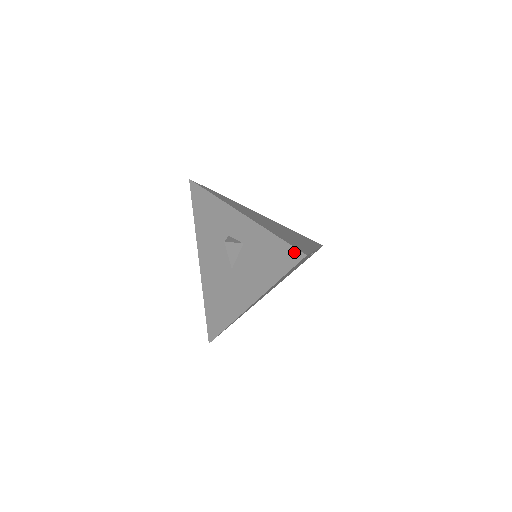
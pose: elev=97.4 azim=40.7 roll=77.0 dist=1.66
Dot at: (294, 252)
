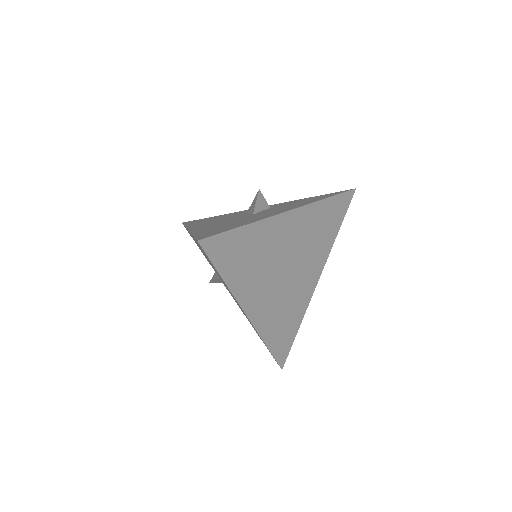
Dot at: (341, 191)
